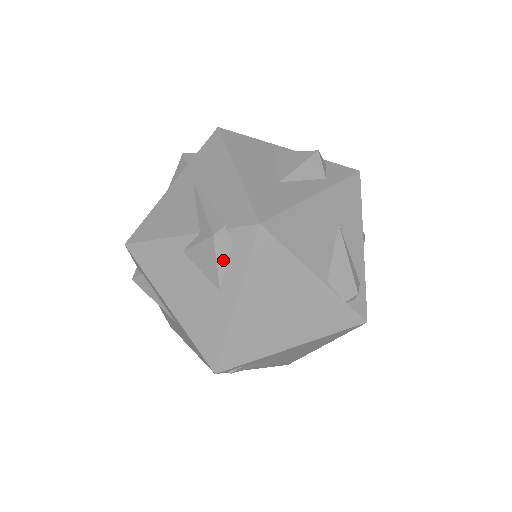
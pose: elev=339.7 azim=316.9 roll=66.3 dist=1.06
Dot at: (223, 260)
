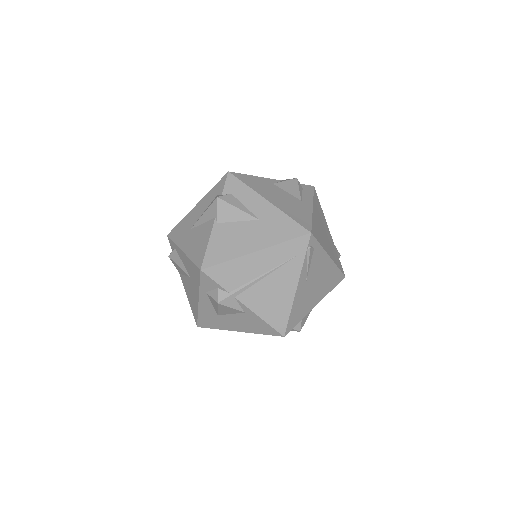
Dot at: (301, 190)
